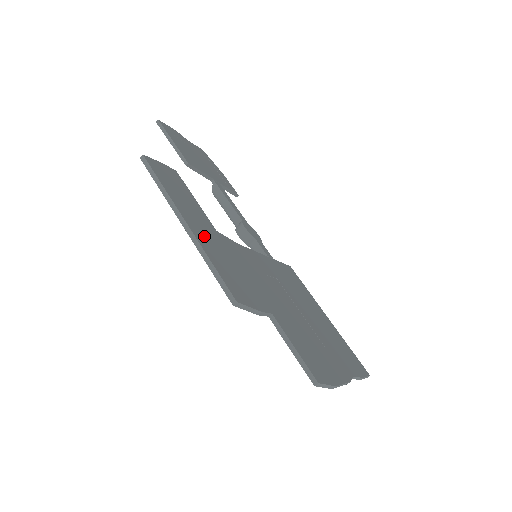
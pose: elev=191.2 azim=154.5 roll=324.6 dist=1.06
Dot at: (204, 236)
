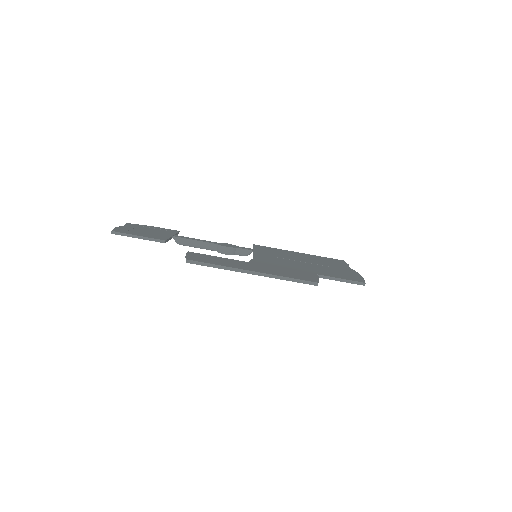
Dot at: (261, 270)
